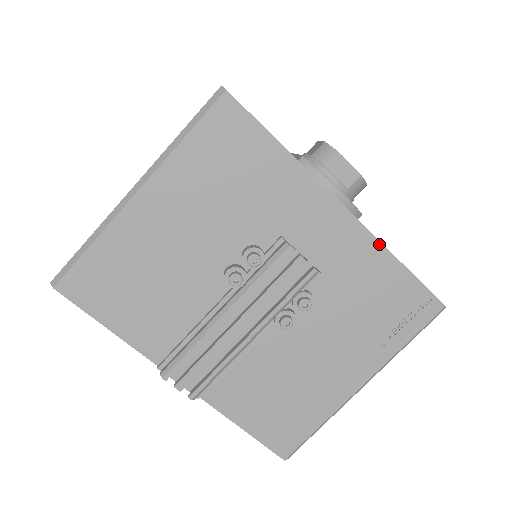
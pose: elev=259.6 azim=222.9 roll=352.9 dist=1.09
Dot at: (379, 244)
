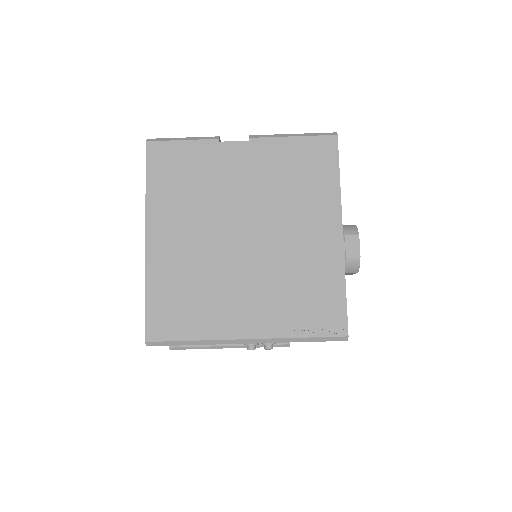
Dot at: occluded
